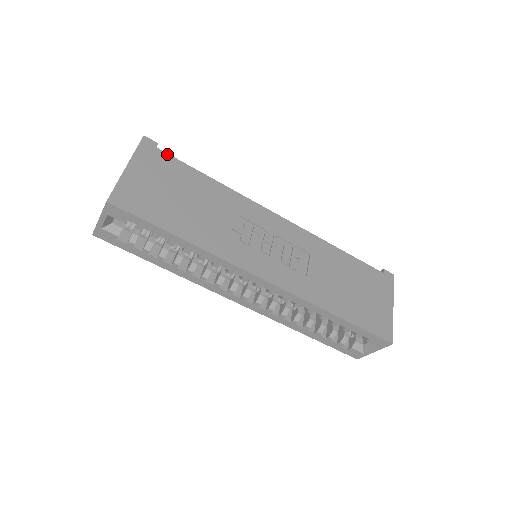
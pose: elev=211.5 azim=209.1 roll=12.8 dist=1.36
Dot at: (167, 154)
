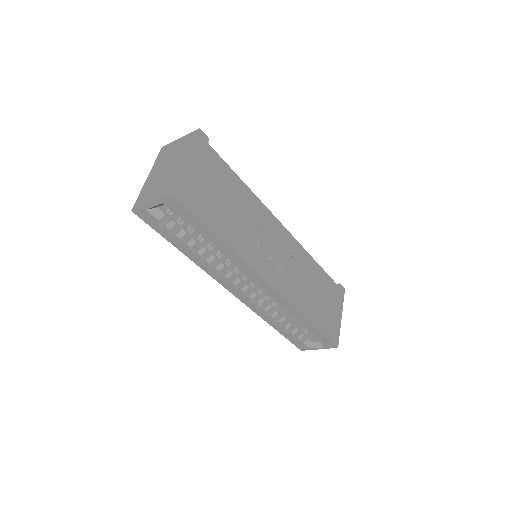
Dot at: (215, 152)
